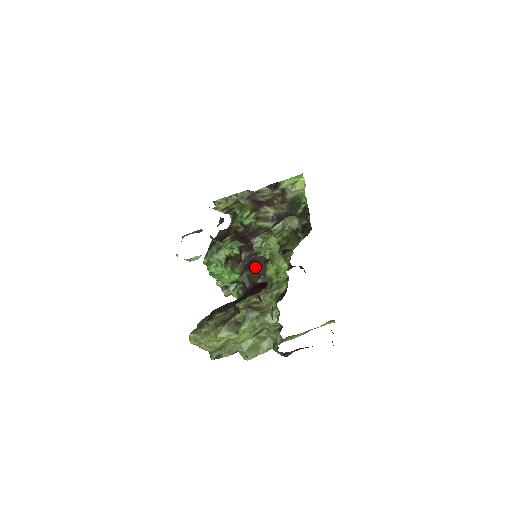
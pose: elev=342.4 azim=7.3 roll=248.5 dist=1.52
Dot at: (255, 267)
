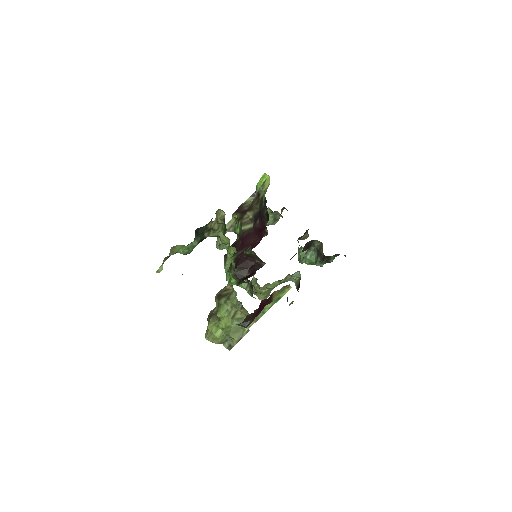
Dot at: (241, 264)
